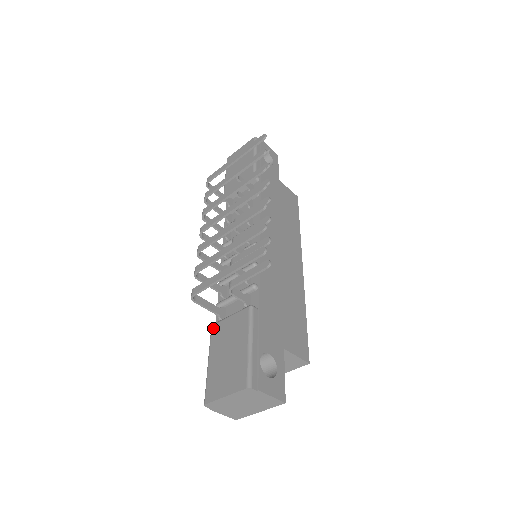
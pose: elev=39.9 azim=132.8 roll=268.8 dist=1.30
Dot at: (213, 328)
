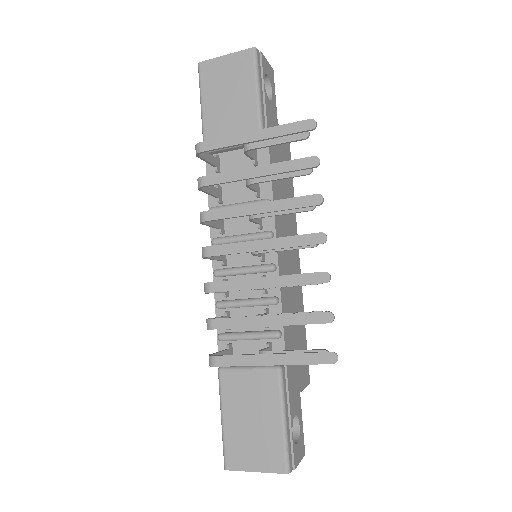
Dot at: (223, 375)
